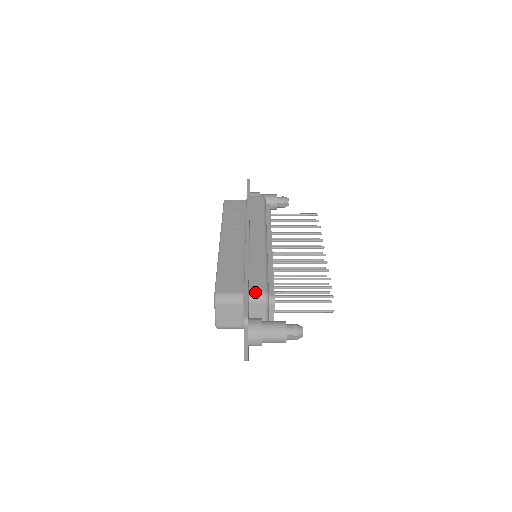
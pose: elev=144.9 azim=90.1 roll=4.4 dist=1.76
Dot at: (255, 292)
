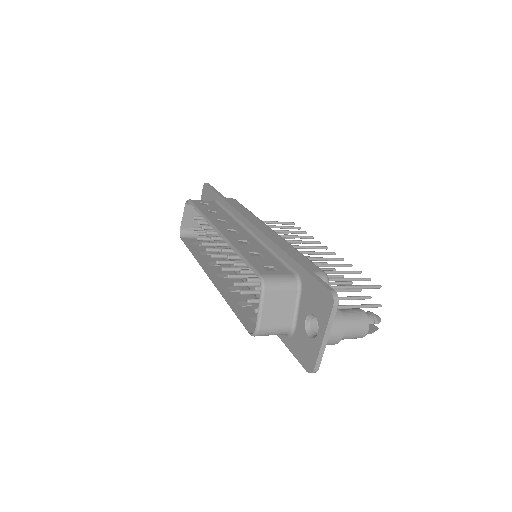
Dot at: occluded
